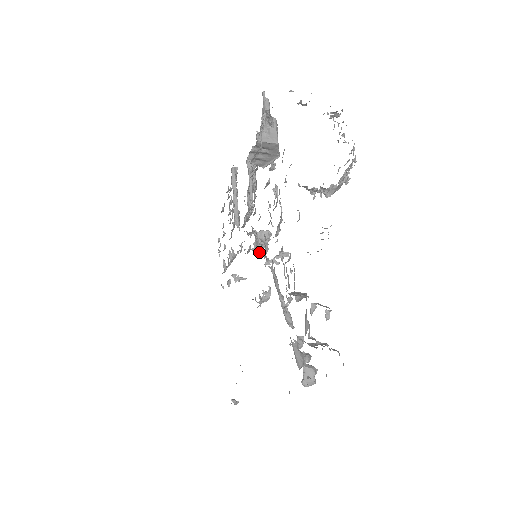
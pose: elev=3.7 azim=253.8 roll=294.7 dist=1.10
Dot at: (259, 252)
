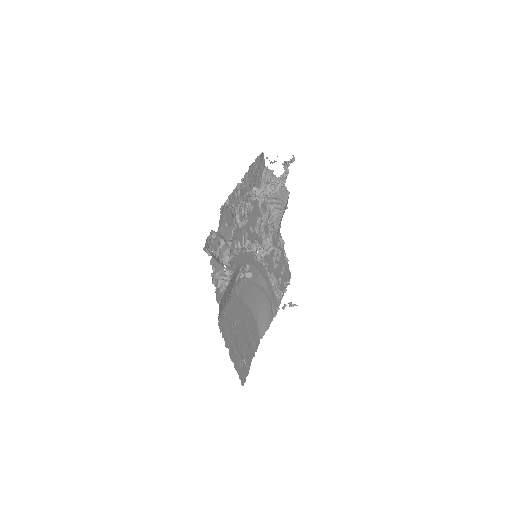
Dot at: (263, 257)
